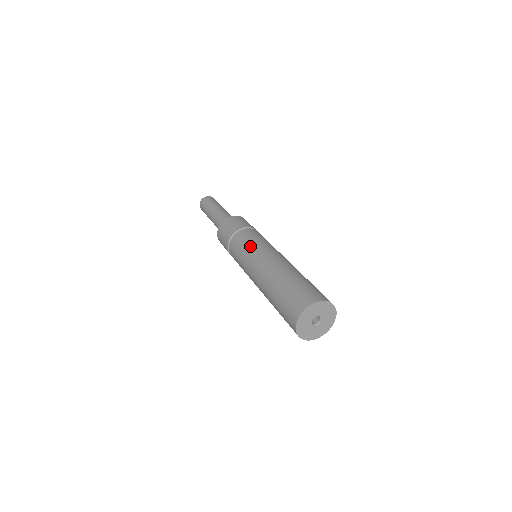
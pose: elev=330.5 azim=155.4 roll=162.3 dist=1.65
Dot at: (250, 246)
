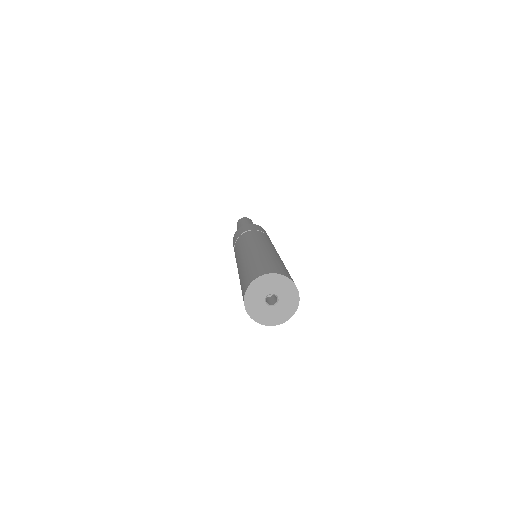
Dot at: (250, 238)
